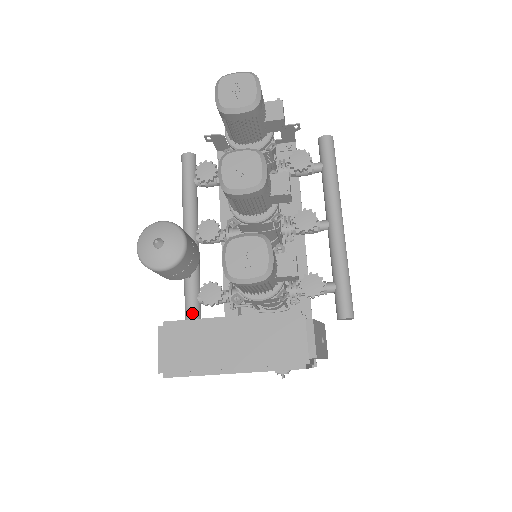
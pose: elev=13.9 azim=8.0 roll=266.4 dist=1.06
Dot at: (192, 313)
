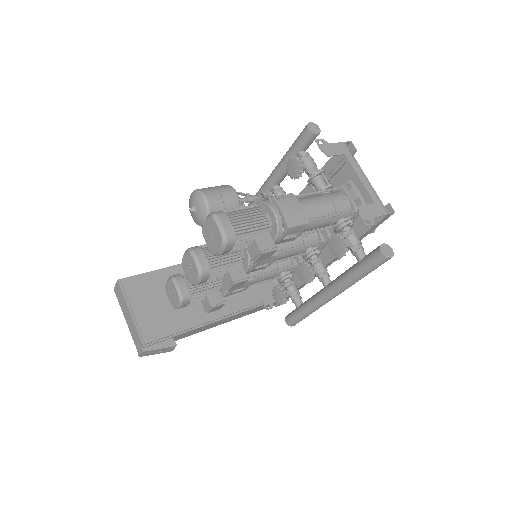
Dot at: occluded
